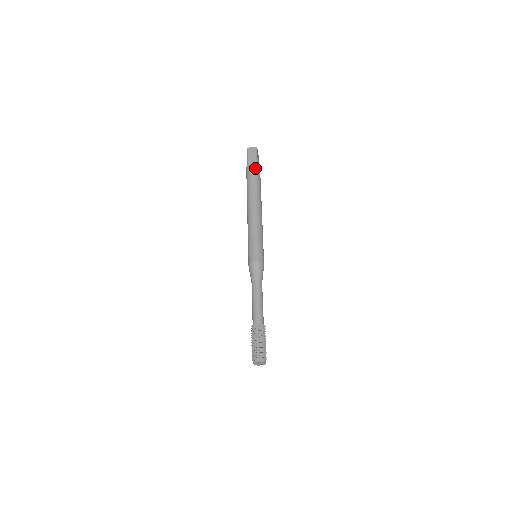
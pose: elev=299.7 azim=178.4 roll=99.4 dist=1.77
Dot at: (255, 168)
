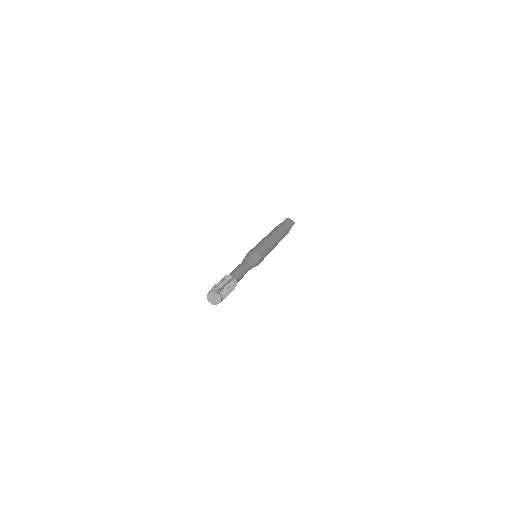
Dot at: (279, 224)
